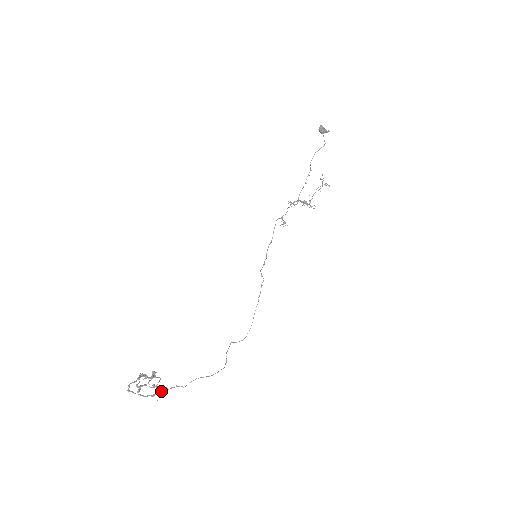
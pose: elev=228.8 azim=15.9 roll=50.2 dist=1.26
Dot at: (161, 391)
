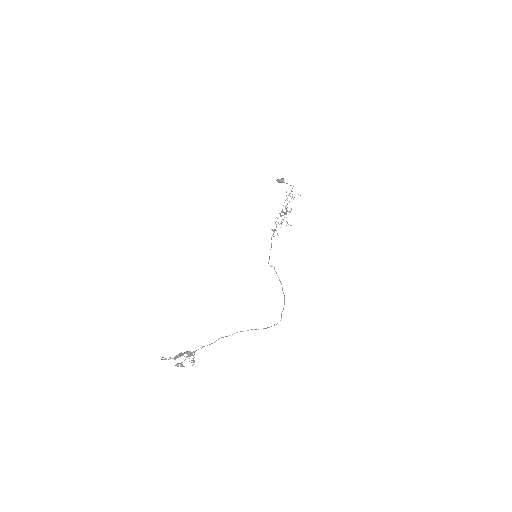
Dot at: (189, 354)
